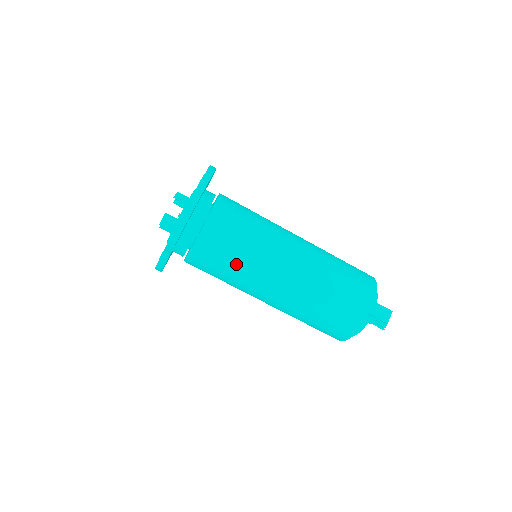
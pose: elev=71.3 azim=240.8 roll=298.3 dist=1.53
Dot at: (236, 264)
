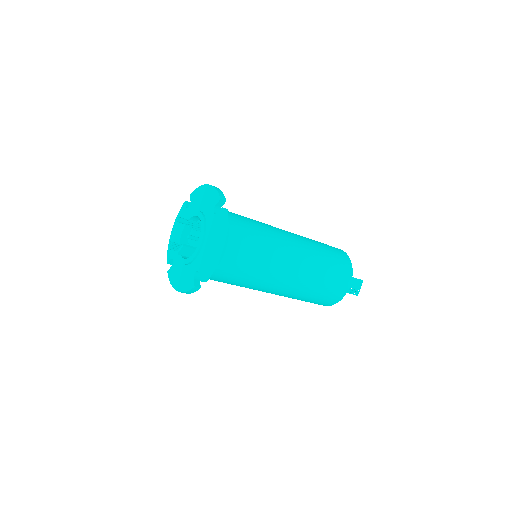
Dot at: (251, 277)
